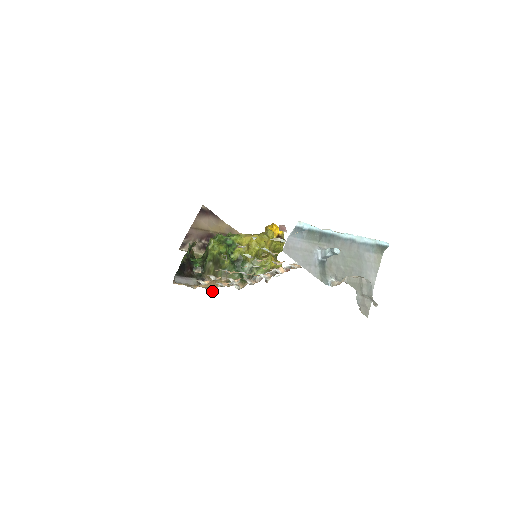
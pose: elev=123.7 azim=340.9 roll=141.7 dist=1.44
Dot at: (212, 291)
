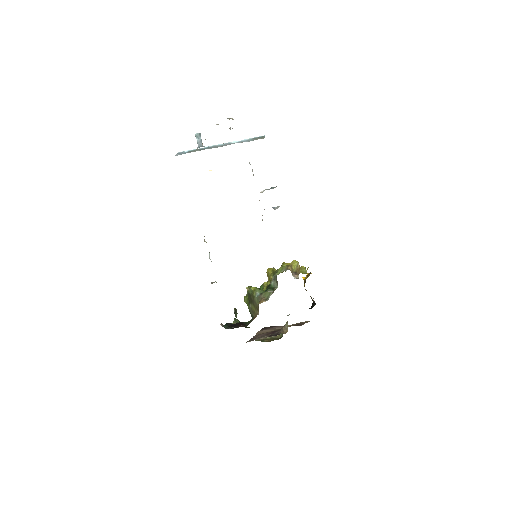
Dot at: (258, 314)
